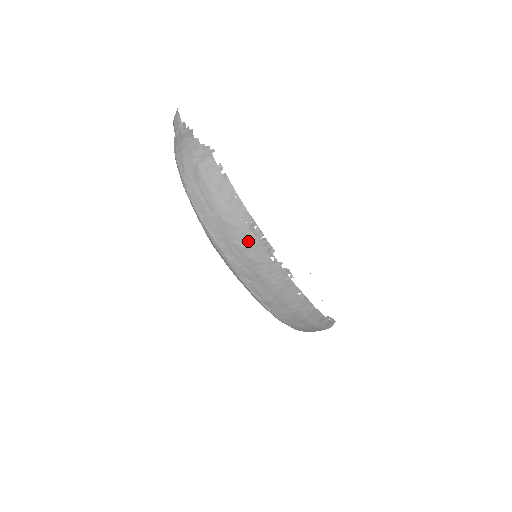
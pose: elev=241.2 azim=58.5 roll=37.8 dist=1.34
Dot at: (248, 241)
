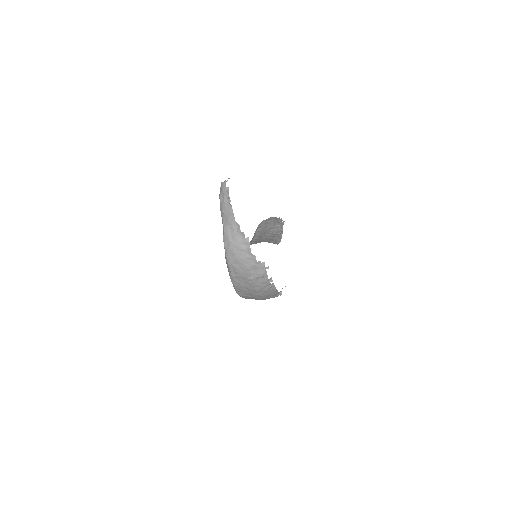
Dot at: occluded
